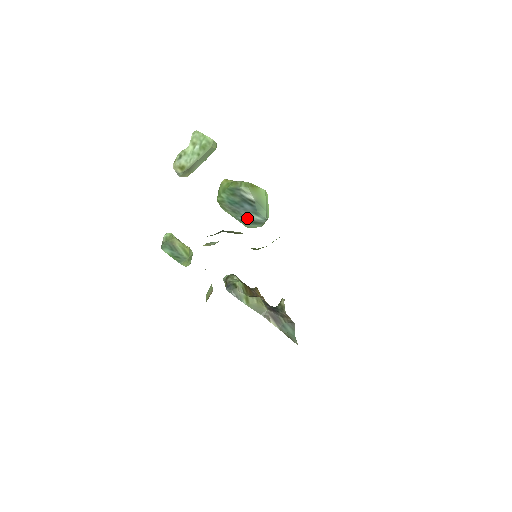
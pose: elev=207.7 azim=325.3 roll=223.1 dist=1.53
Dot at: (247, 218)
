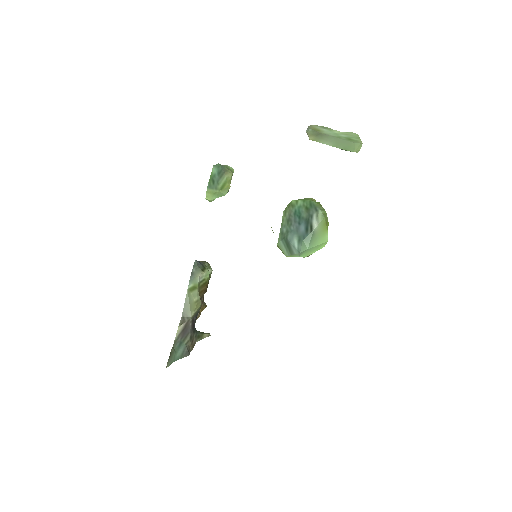
Dot at: (289, 235)
